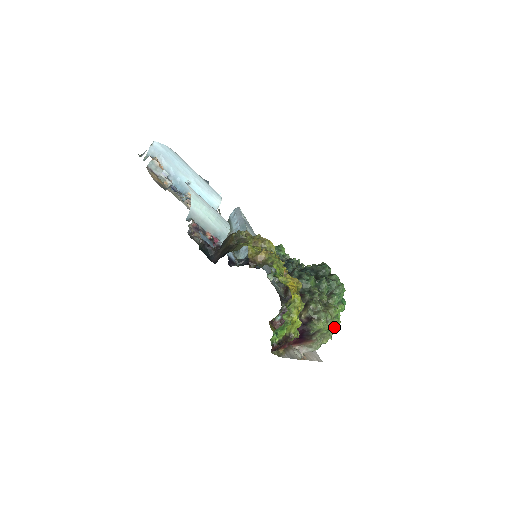
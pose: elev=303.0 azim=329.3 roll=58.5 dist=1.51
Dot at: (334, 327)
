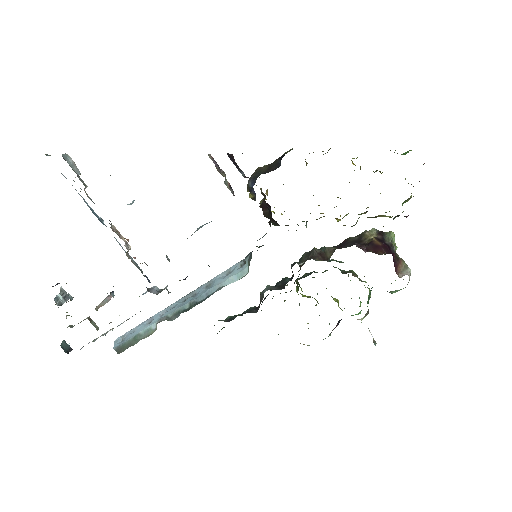
Dot at: occluded
